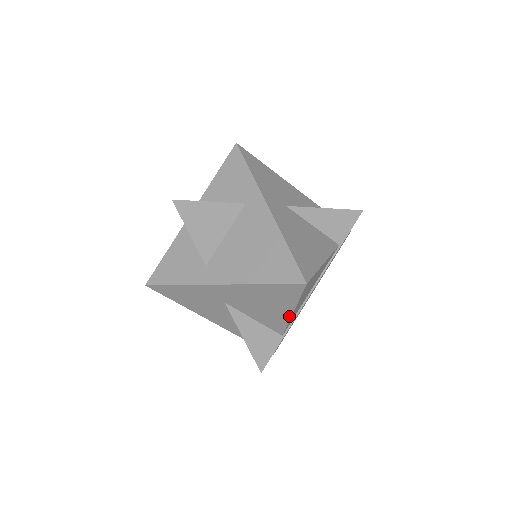
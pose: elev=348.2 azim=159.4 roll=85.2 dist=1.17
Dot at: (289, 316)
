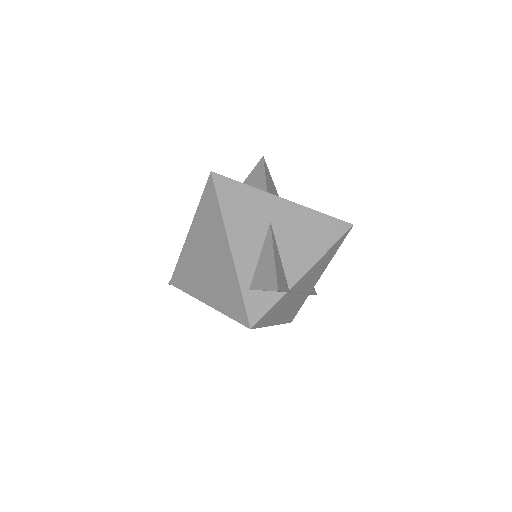
Dot at: (316, 260)
